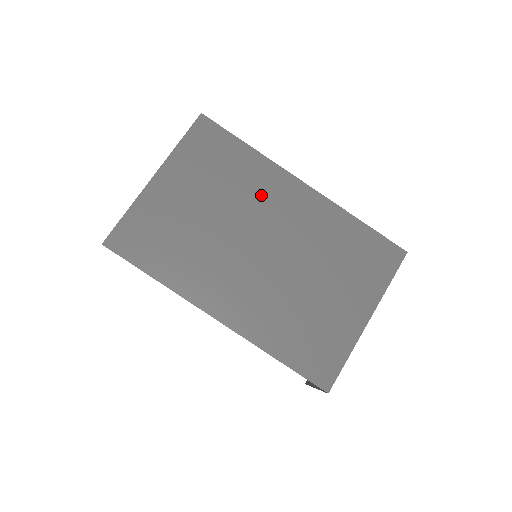
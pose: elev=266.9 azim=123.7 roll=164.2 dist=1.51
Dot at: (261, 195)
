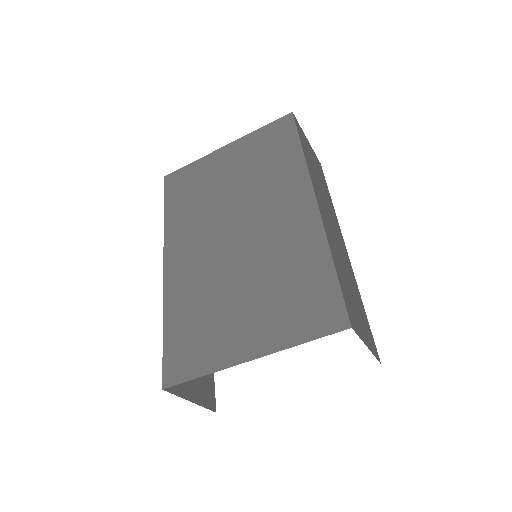
Dot at: (274, 191)
